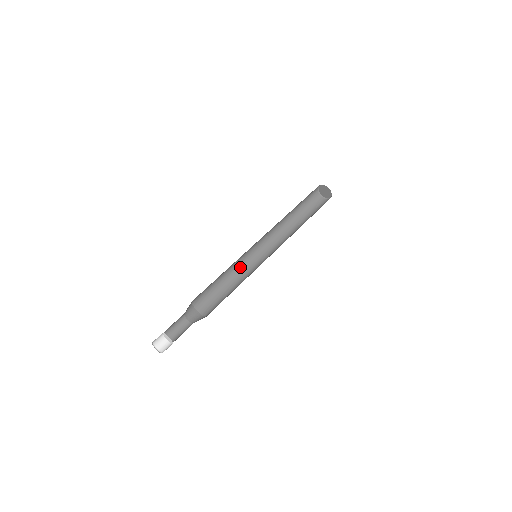
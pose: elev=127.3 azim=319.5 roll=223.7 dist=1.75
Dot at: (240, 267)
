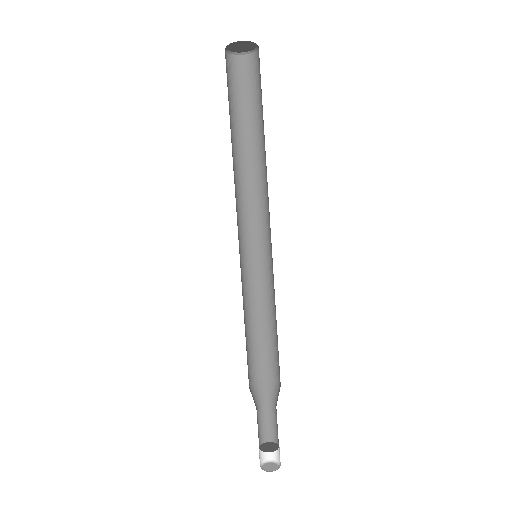
Dot at: occluded
